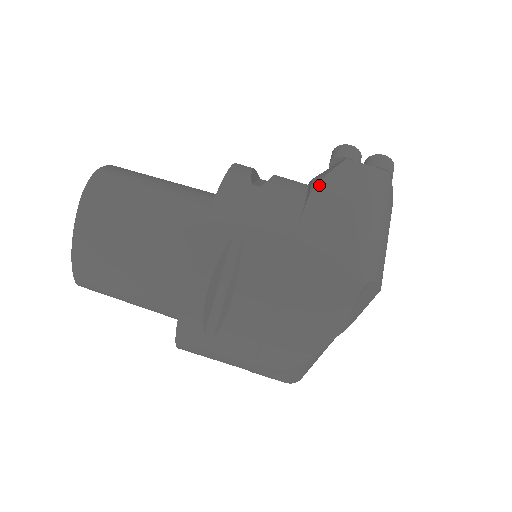
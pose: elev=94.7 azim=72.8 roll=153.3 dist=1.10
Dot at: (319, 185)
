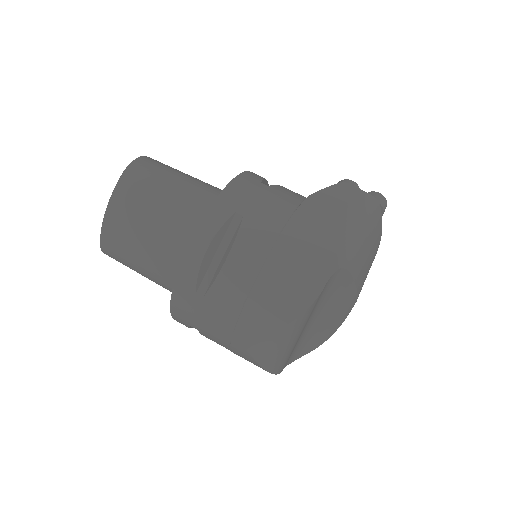
Dot at: (316, 193)
